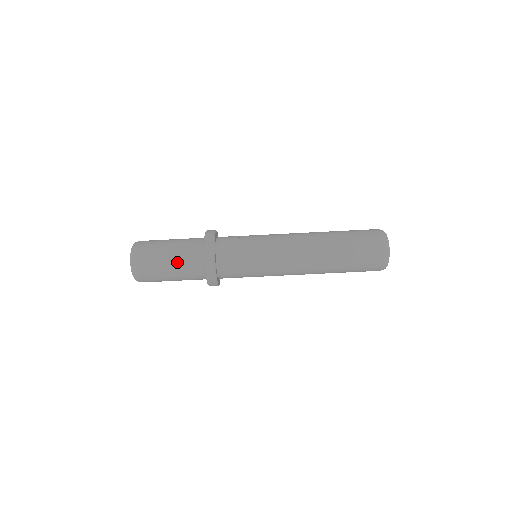
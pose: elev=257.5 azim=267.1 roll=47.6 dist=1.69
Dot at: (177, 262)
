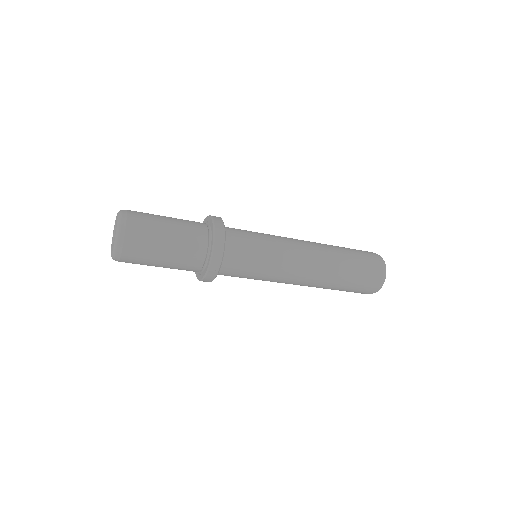
Dot at: occluded
